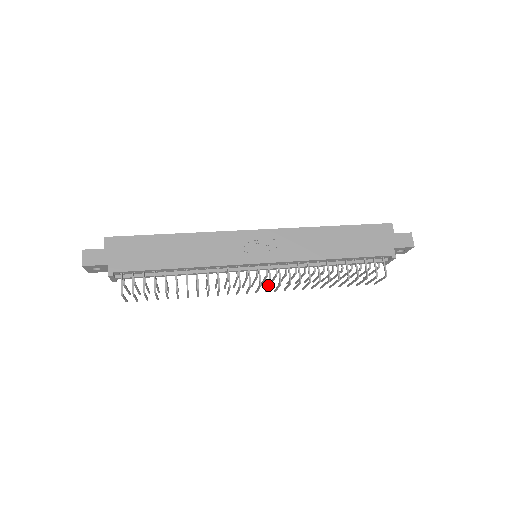
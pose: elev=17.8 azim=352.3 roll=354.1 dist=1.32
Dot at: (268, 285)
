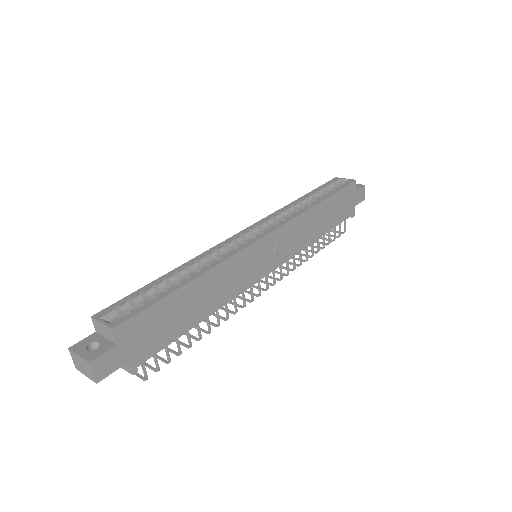
Dot at: occluded
